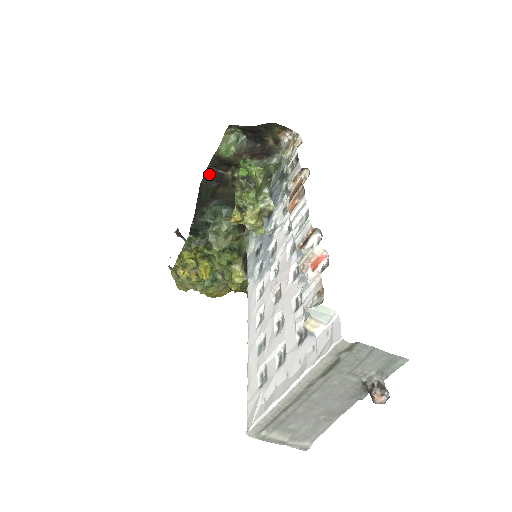
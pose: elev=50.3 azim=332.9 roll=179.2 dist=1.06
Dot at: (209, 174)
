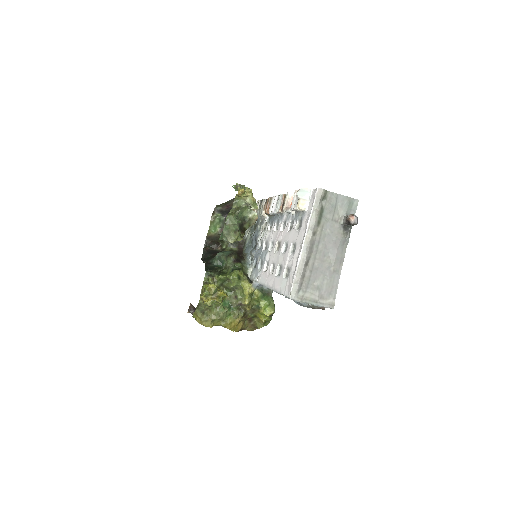
Dot at: (206, 252)
